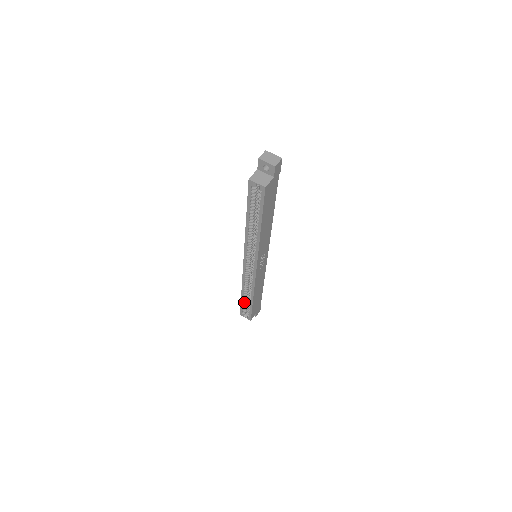
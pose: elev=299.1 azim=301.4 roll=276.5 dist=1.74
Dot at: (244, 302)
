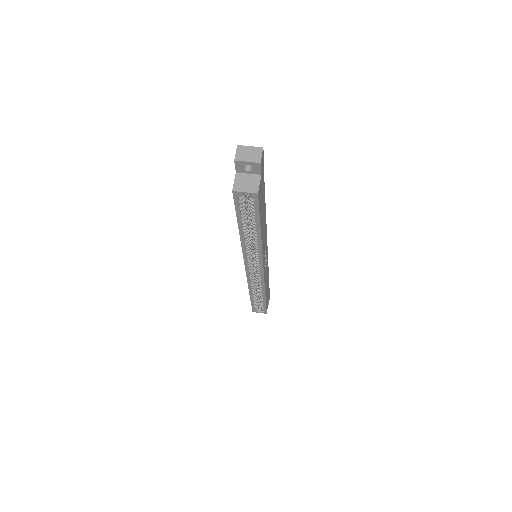
Dot at: (255, 301)
